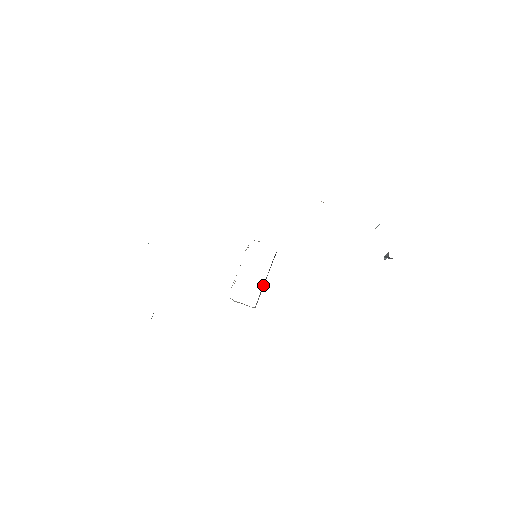
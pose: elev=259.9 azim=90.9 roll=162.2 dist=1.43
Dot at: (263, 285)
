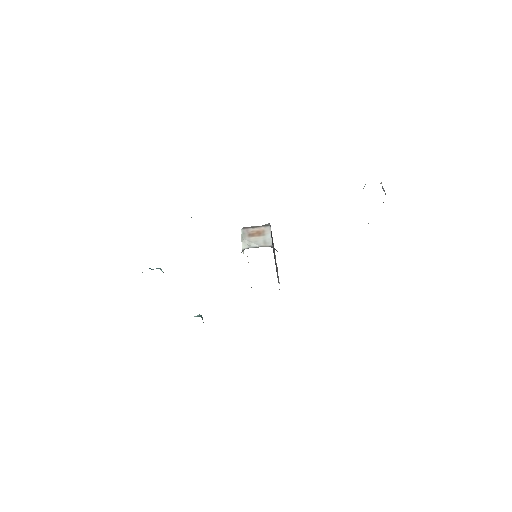
Dot at: (276, 271)
